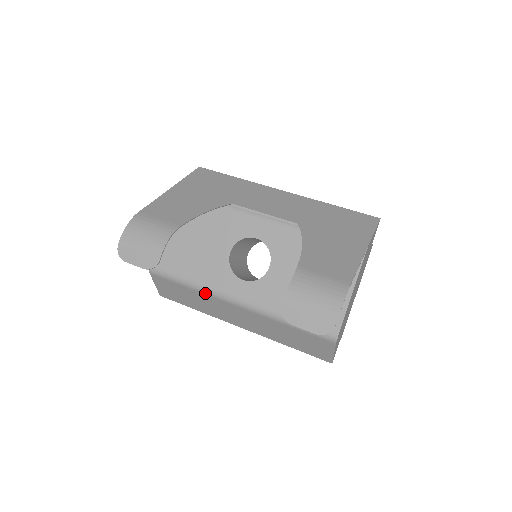
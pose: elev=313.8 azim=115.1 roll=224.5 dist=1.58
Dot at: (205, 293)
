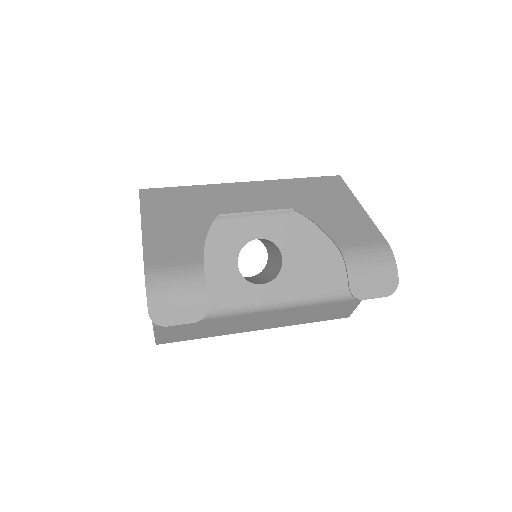
Dot at: (227, 316)
